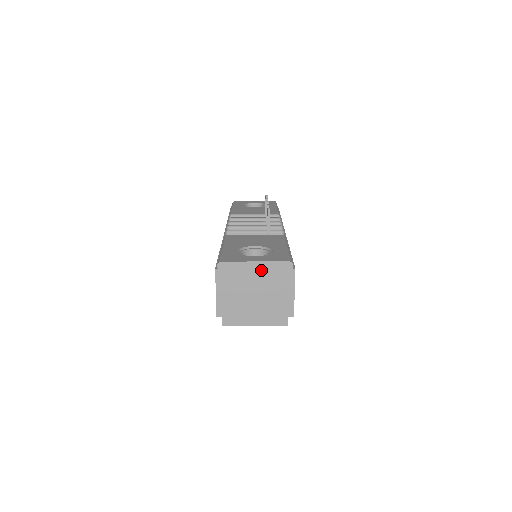
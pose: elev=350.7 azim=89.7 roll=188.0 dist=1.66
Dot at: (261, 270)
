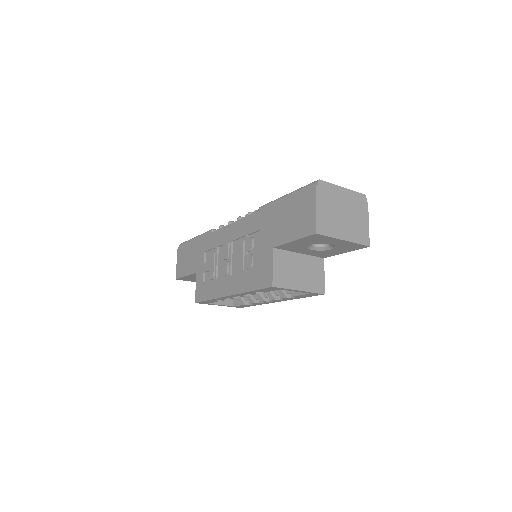
Dot at: (347, 196)
